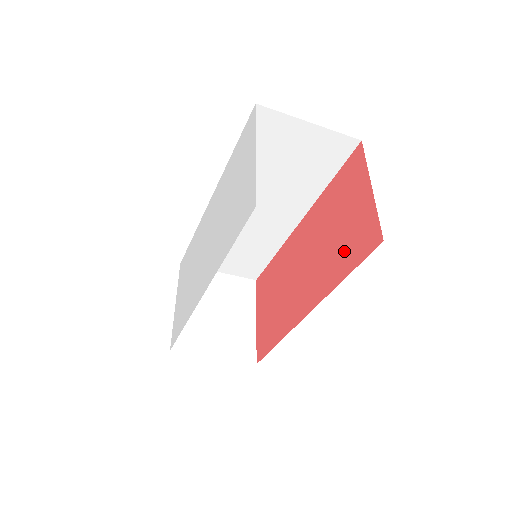
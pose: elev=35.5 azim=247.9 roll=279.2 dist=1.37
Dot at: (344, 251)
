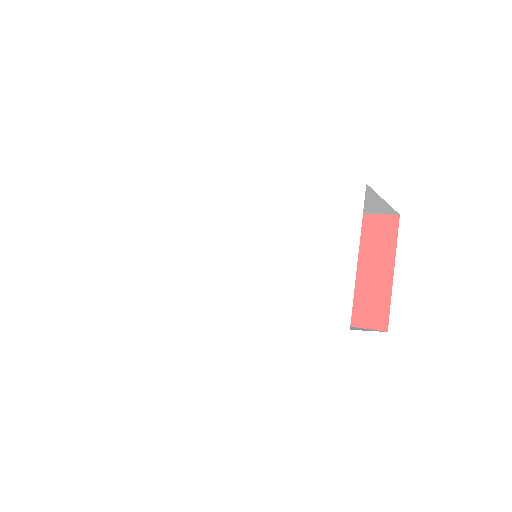
Dot at: occluded
